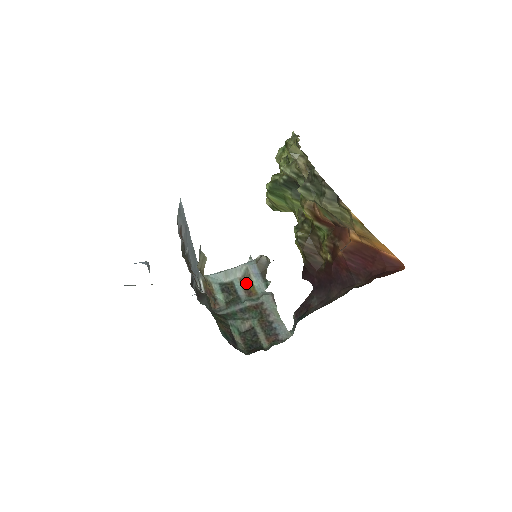
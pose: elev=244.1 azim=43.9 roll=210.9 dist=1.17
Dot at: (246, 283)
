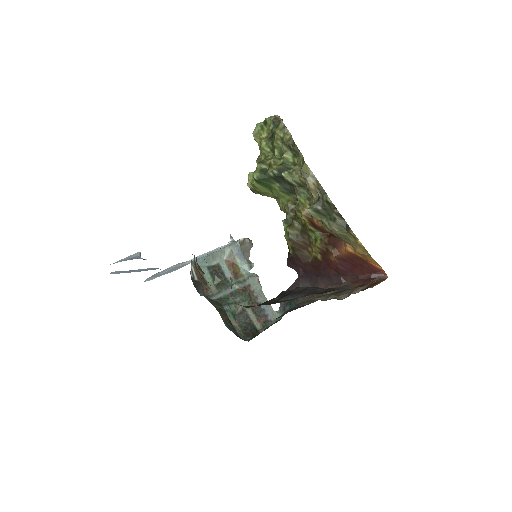
Dot at: (231, 265)
